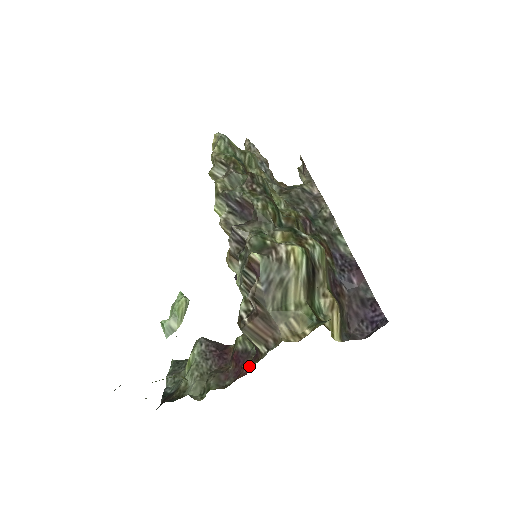
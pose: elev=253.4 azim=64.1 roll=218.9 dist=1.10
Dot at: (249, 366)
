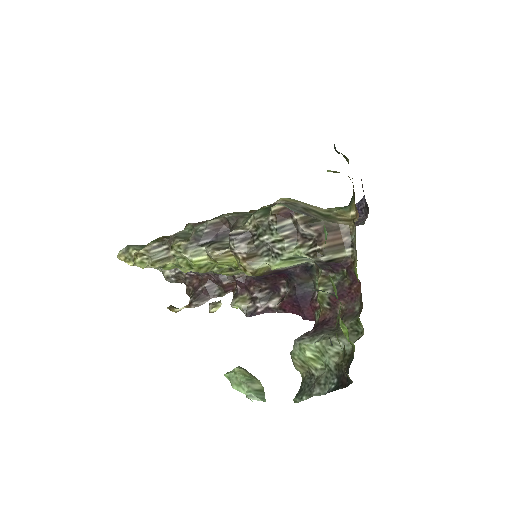
Dot at: (353, 281)
